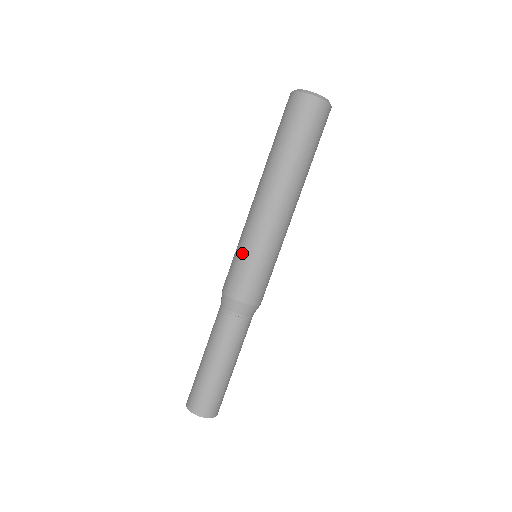
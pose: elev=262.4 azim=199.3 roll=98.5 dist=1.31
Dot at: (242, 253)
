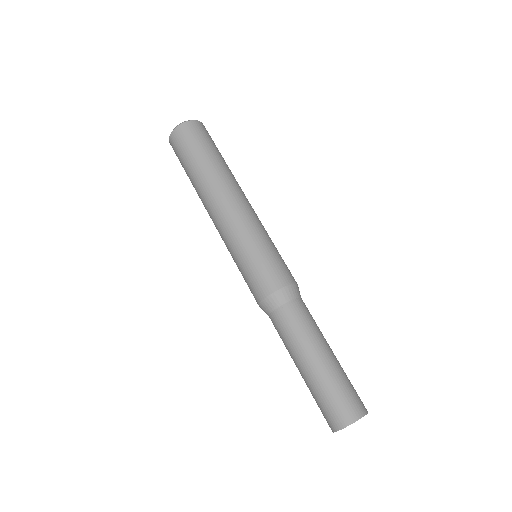
Dot at: (240, 259)
